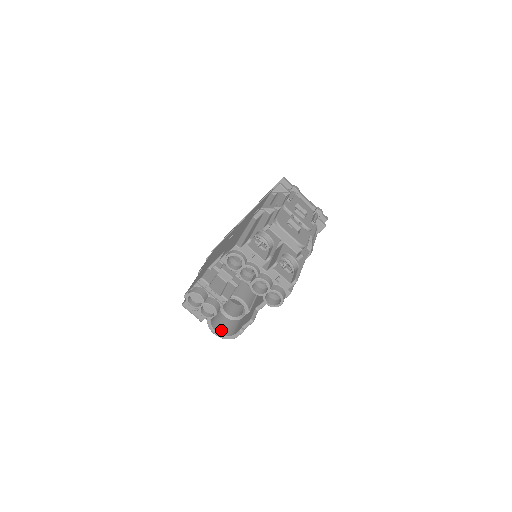
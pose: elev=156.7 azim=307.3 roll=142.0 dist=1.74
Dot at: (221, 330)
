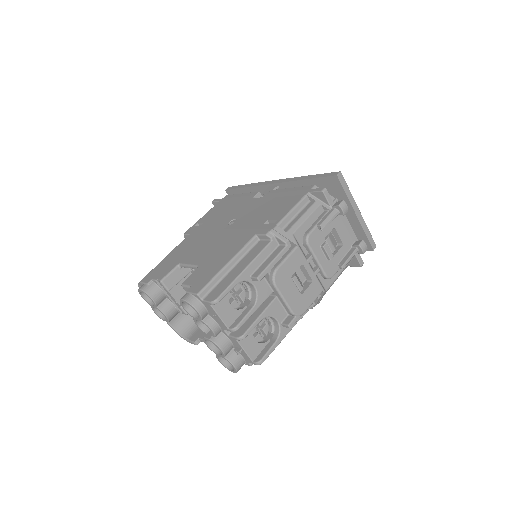
Dot at: (178, 323)
